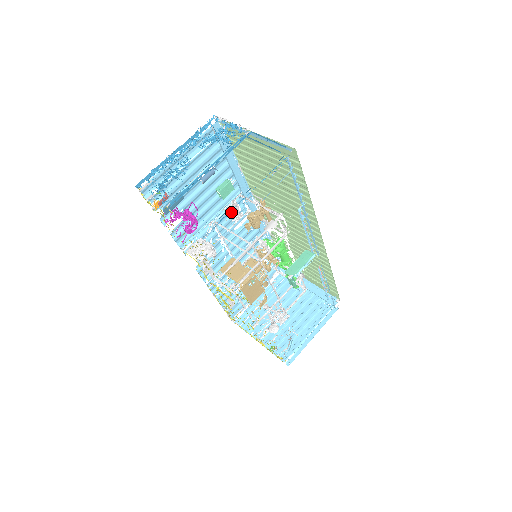
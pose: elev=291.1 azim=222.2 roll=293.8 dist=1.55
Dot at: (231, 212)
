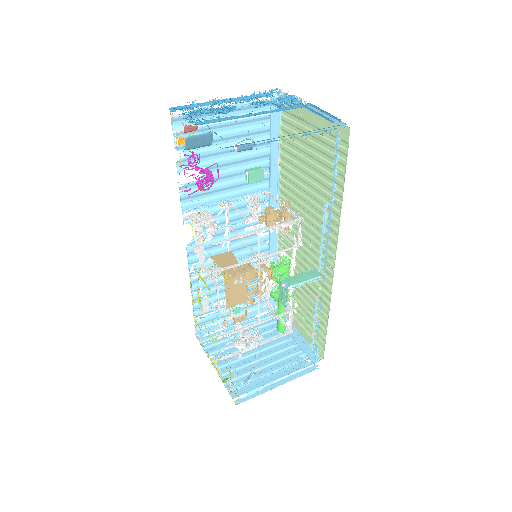
Dot at: (250, 205)
